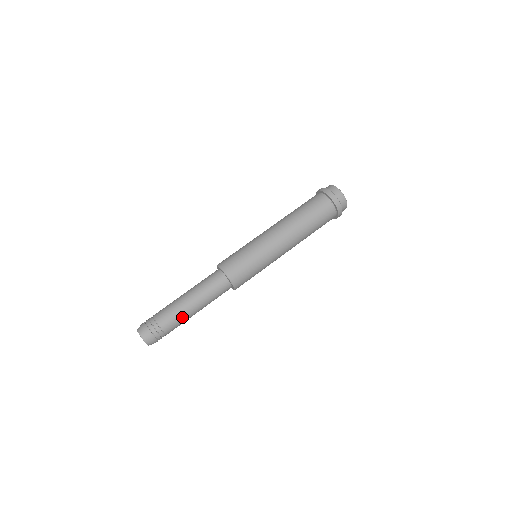
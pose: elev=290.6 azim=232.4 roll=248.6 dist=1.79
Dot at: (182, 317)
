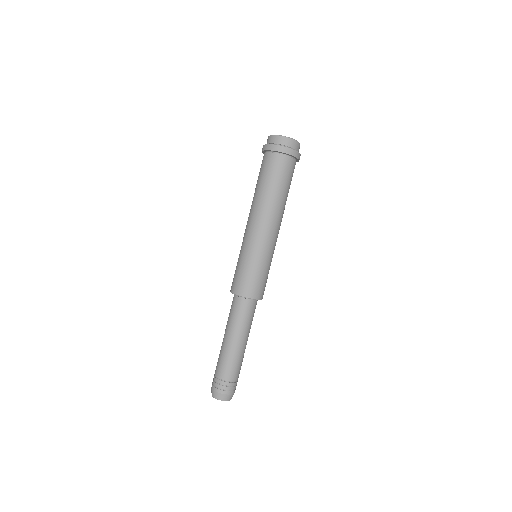
Dot at: occluded
